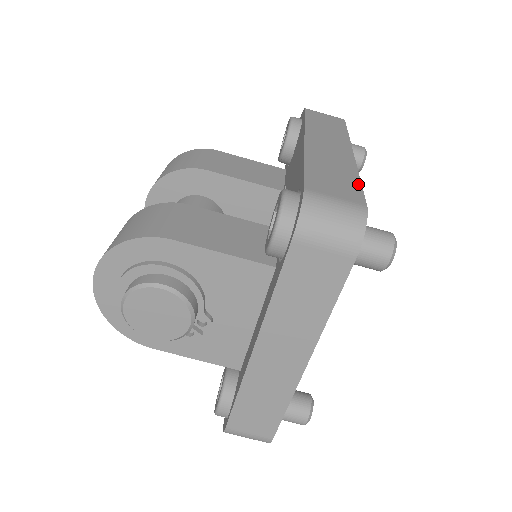
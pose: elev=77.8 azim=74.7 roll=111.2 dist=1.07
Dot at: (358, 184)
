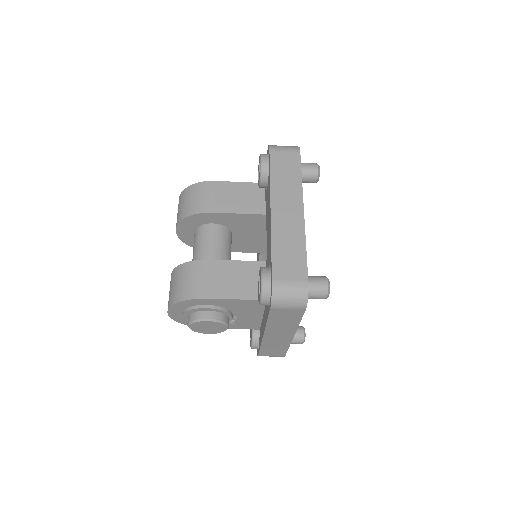
Dot at: (304, 257)
